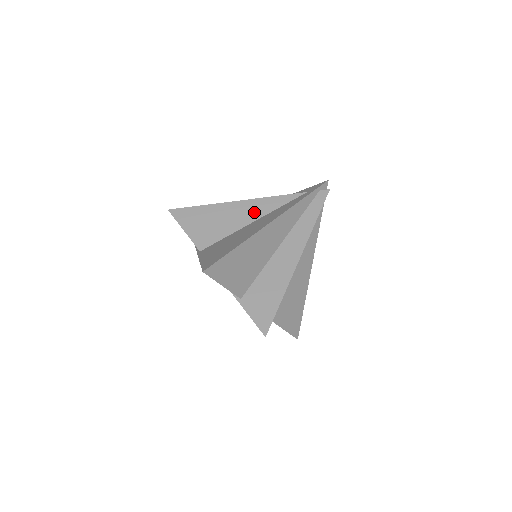
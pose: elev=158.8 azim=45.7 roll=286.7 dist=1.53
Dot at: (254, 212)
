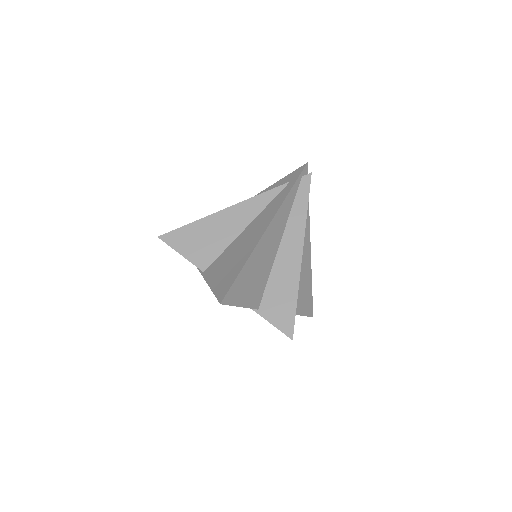
Dot at: (244, 217)
